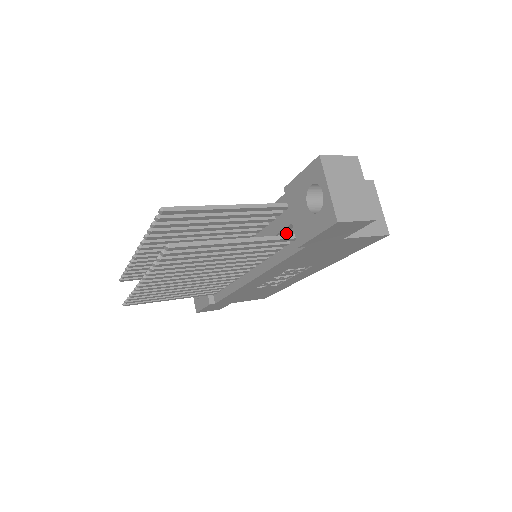
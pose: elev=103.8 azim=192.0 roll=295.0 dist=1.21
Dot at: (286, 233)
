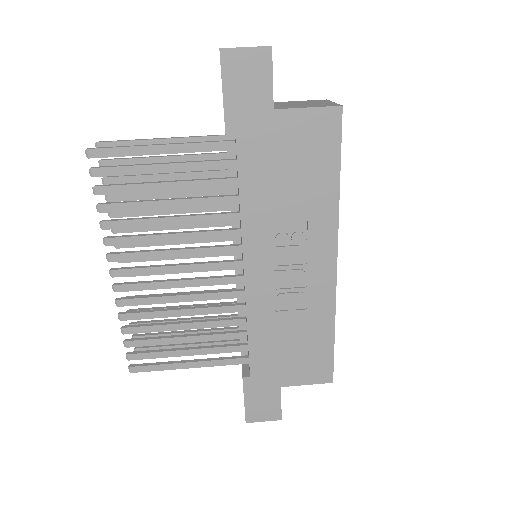
Dot at: occluded
